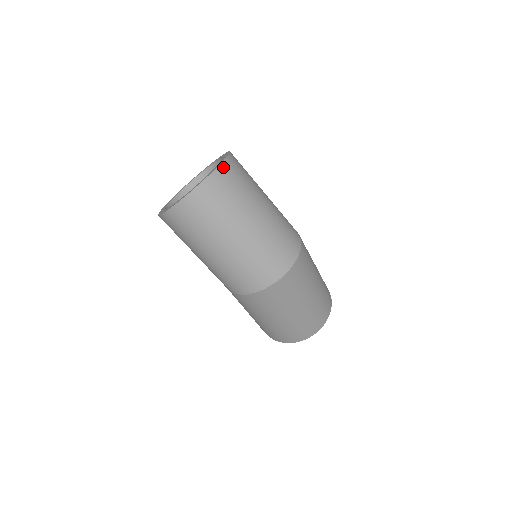
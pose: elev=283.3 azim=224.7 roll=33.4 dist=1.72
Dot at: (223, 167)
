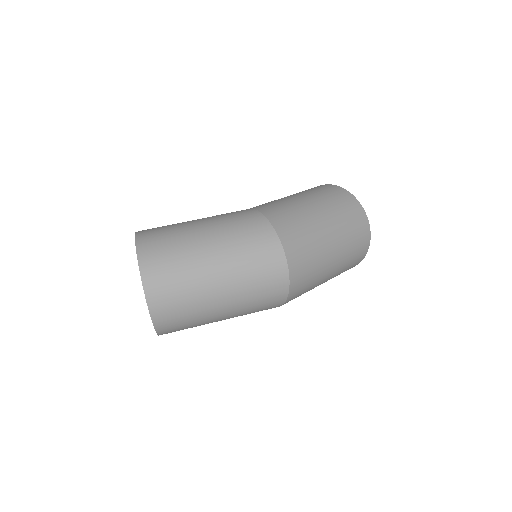
Dot at: (145, 272)
